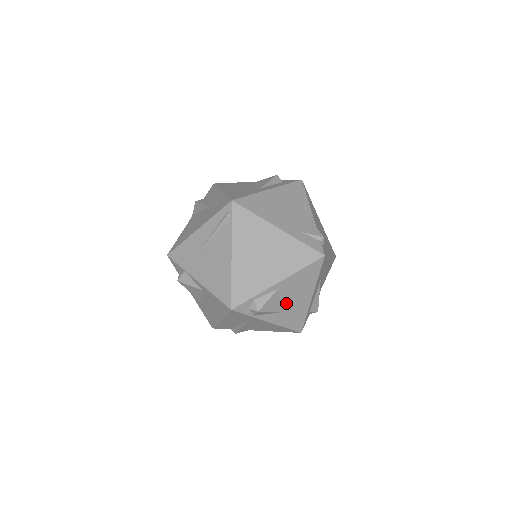
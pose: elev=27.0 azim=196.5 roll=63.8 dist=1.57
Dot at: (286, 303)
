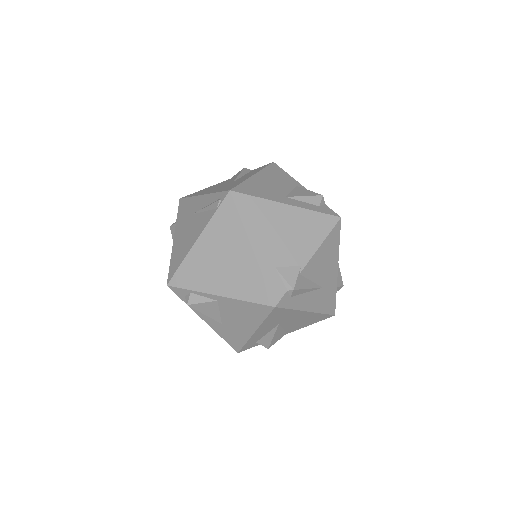
Dot at: (225, 318)
